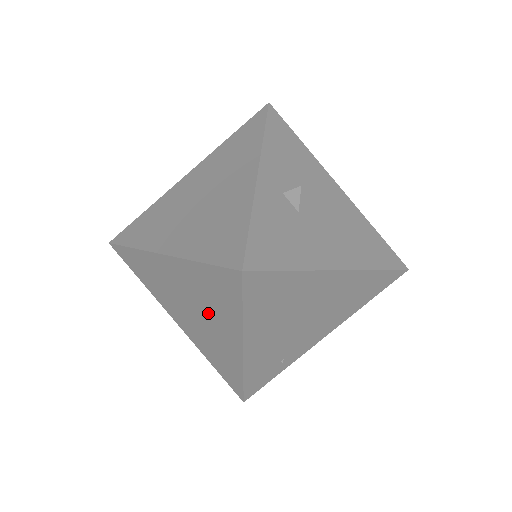
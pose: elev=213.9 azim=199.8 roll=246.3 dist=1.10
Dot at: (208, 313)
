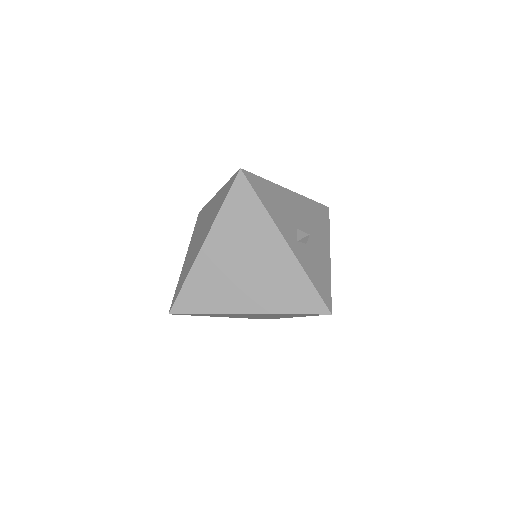
Dot at: (274, 316)
